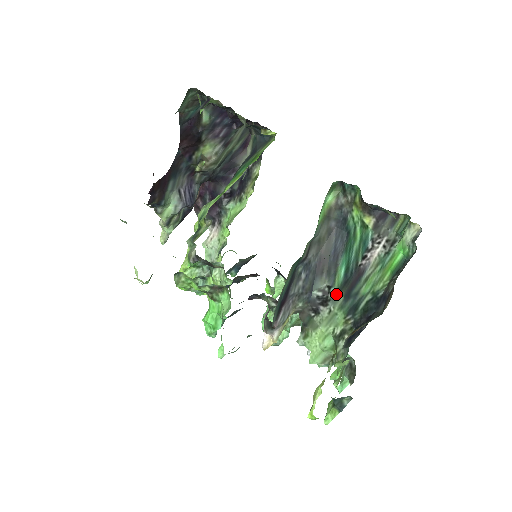
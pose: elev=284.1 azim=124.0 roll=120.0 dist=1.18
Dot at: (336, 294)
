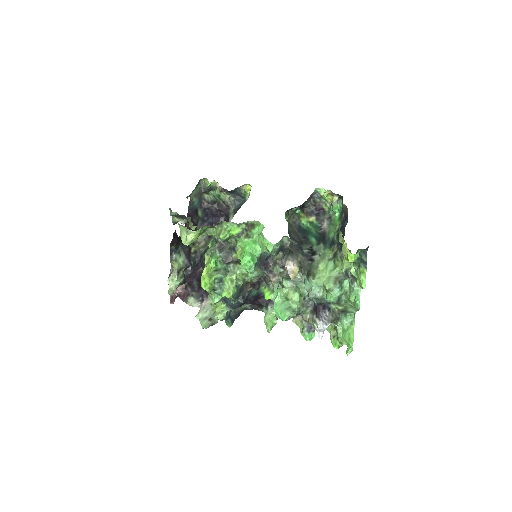
Dot at: (317, 247)
